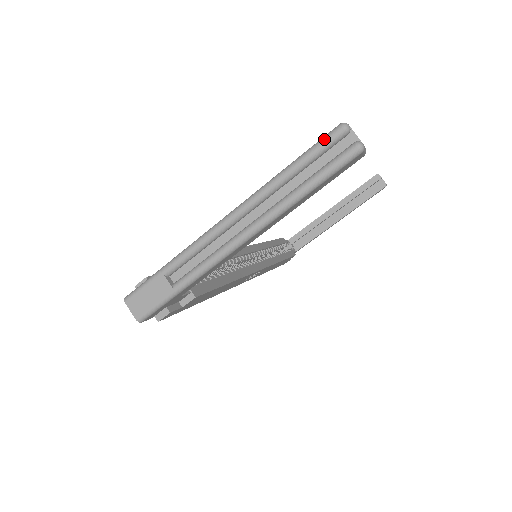
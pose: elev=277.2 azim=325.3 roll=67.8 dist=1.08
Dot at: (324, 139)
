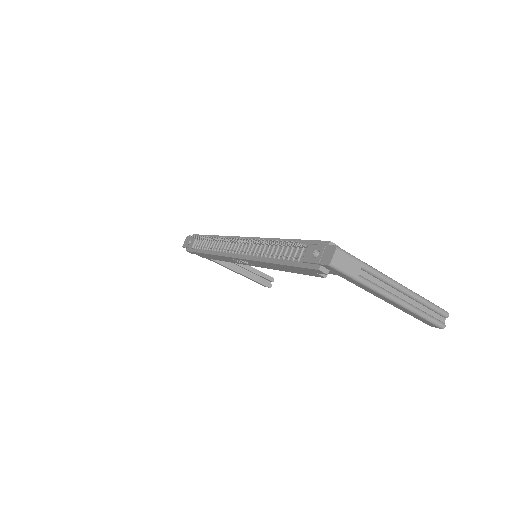
Dot at: (443, 310)
